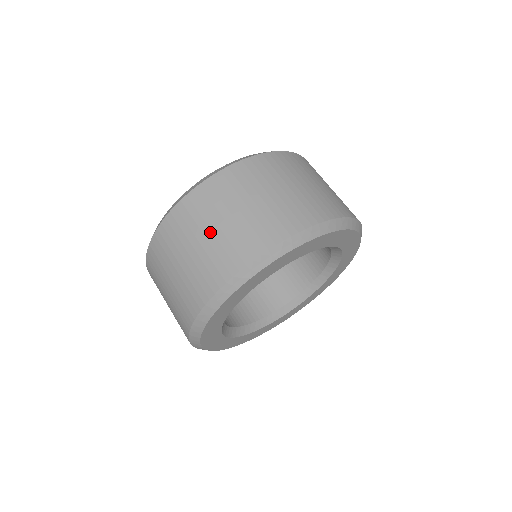
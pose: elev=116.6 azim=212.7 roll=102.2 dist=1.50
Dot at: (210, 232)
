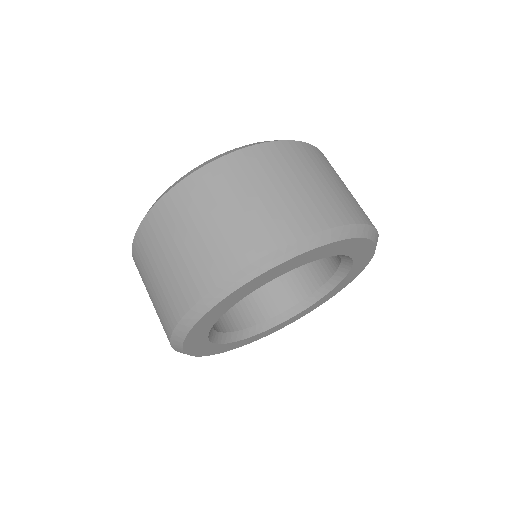
Dot at: (161, 266)
